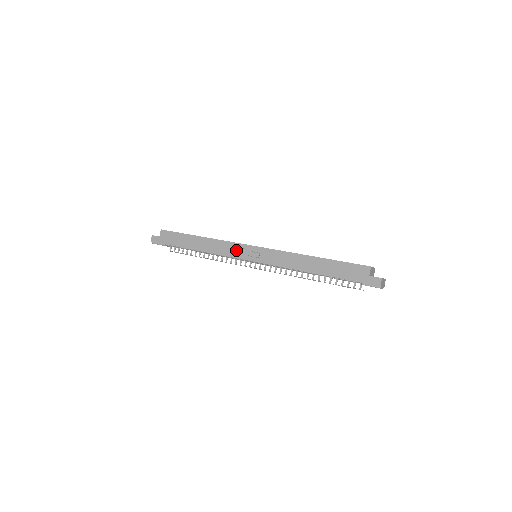
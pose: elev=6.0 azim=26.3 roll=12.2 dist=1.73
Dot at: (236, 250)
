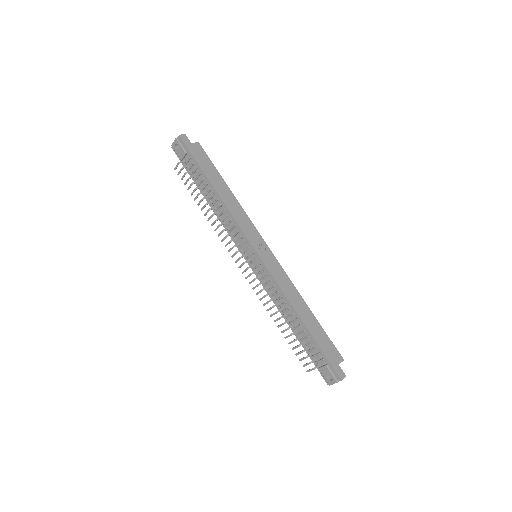
Dot at: (252, 233)
